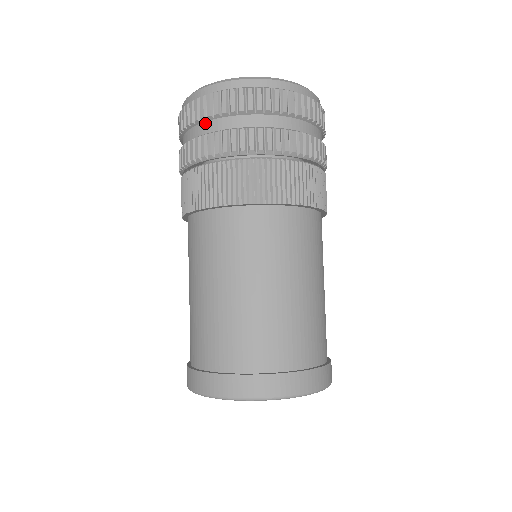
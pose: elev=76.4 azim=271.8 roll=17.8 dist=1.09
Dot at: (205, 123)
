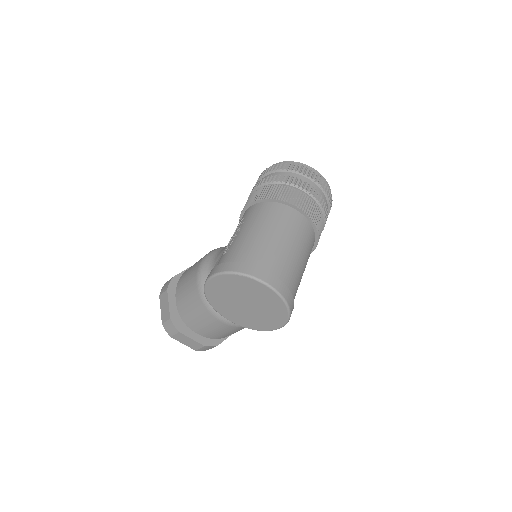
Dot at: (293, 173)
